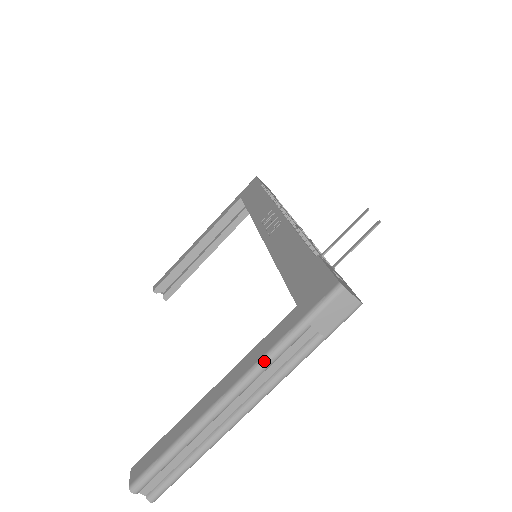
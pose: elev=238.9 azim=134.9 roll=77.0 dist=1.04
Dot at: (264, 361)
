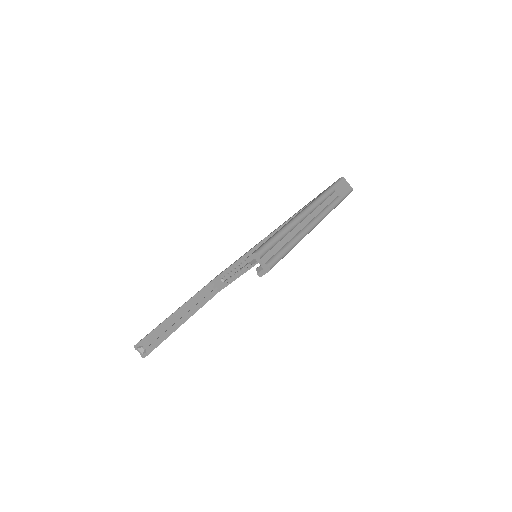
Dot at: (319, 198)
